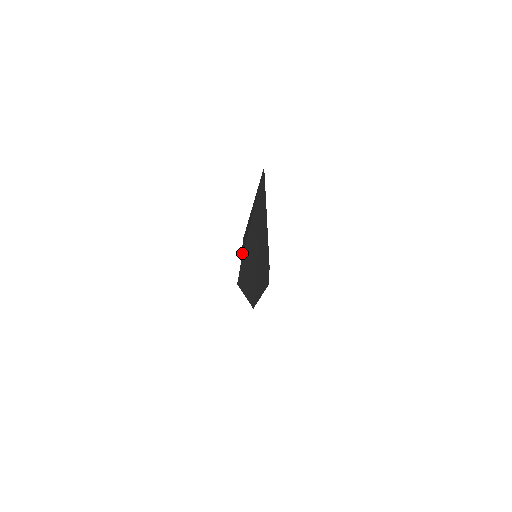
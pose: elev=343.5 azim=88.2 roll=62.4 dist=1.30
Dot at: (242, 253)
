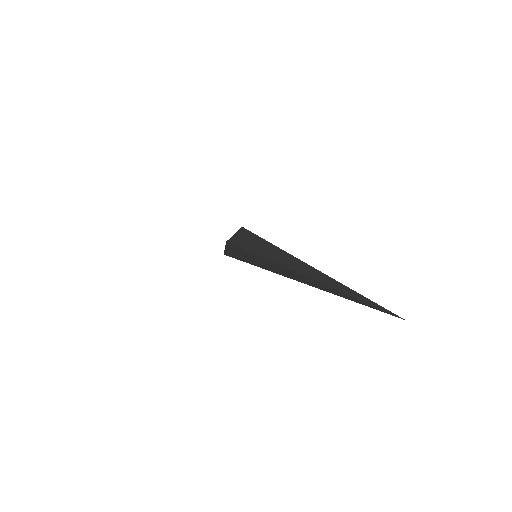
Dot at: (238, 257)
